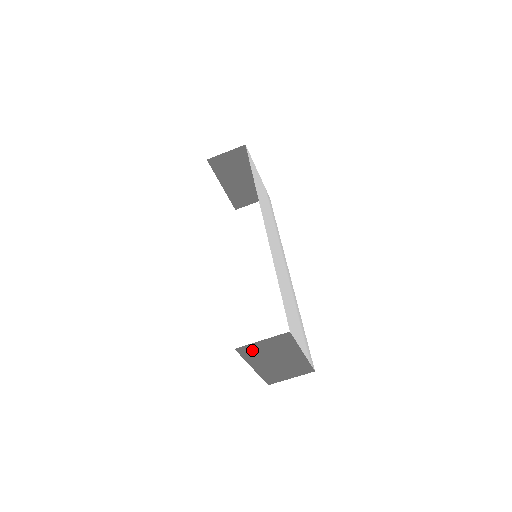
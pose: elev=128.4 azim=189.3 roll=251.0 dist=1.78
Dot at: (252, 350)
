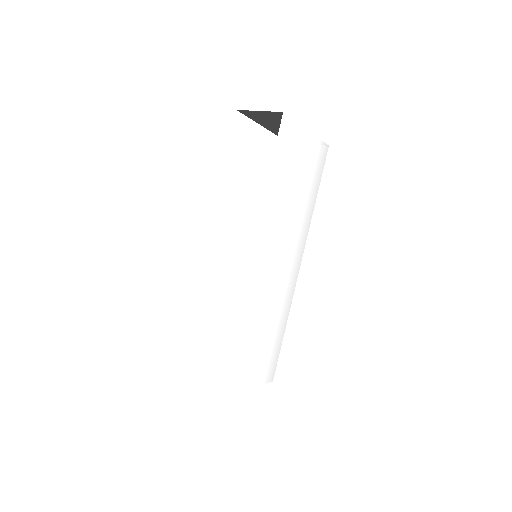
Dot at: occluded
